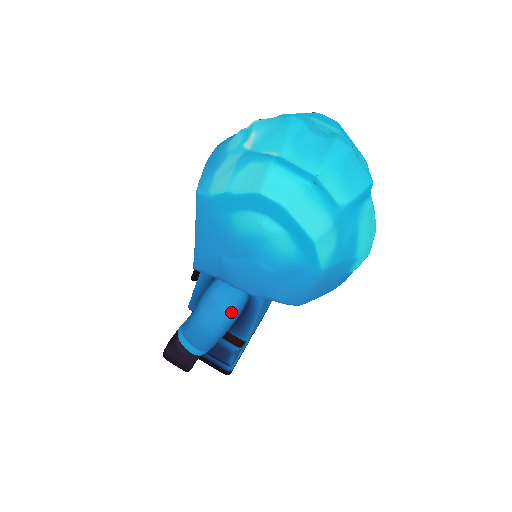
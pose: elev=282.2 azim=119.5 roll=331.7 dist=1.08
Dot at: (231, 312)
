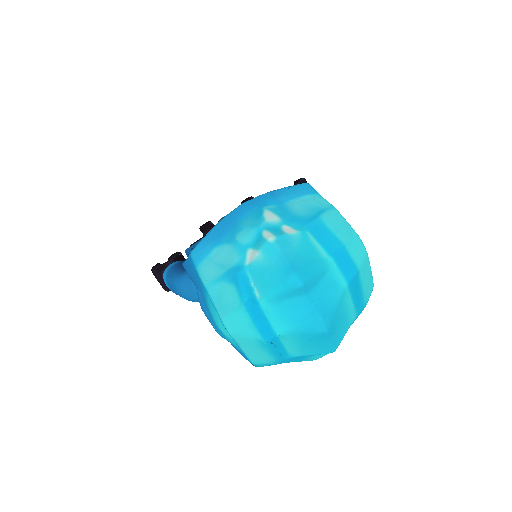
Dot at: occluded
